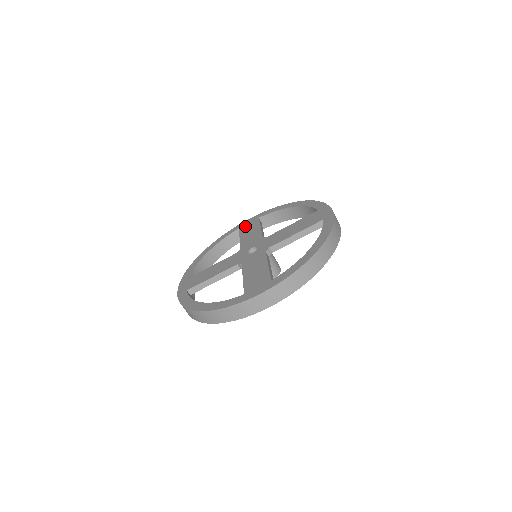
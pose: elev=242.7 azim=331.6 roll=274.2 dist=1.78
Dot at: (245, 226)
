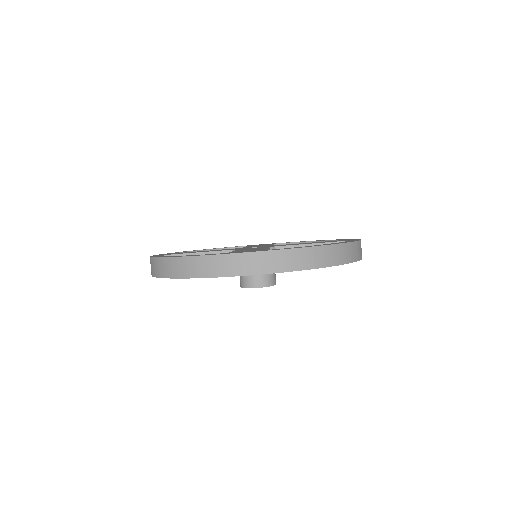
Dot at: occluded
